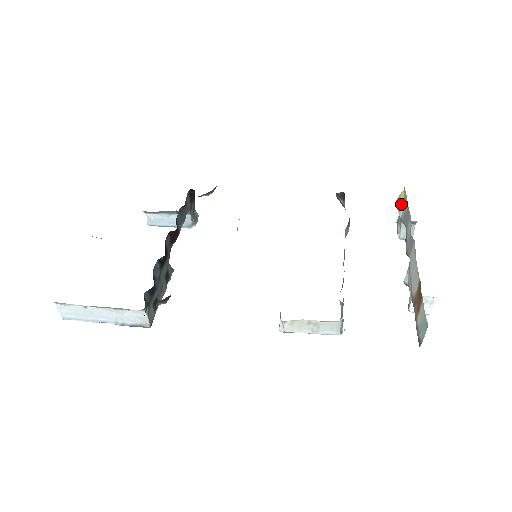
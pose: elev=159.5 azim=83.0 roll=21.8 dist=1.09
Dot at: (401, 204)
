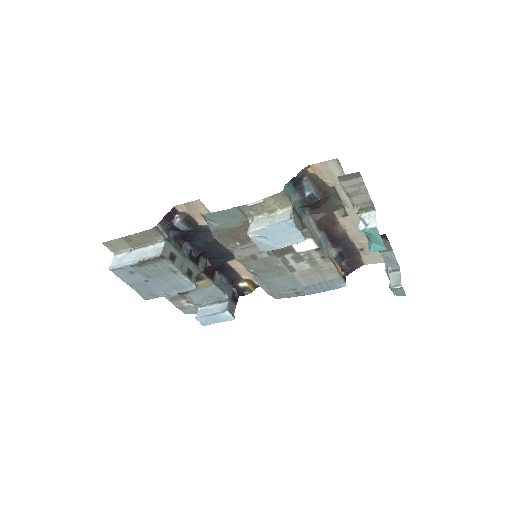
Dot at: occluded
